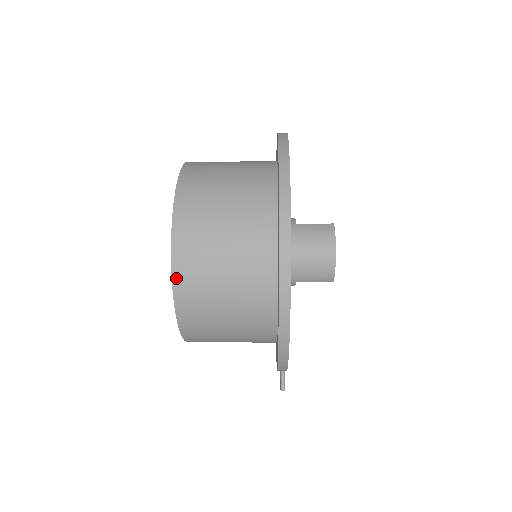
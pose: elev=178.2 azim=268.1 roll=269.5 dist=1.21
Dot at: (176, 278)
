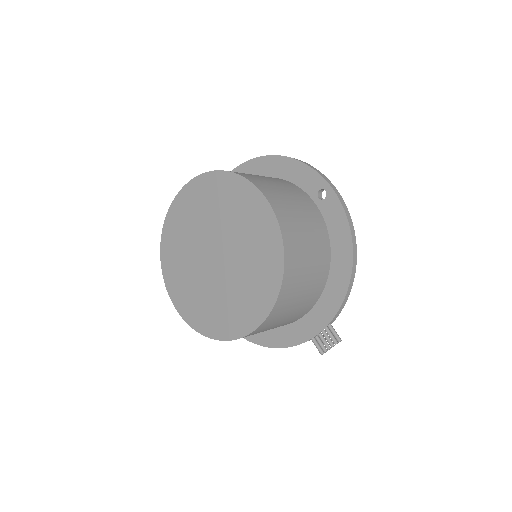
Dot at: (277, 214)
